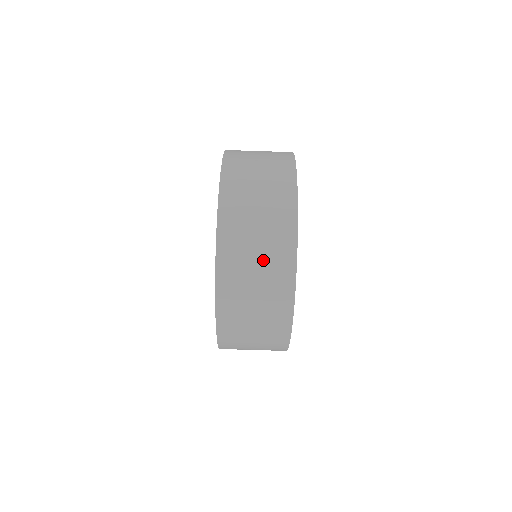
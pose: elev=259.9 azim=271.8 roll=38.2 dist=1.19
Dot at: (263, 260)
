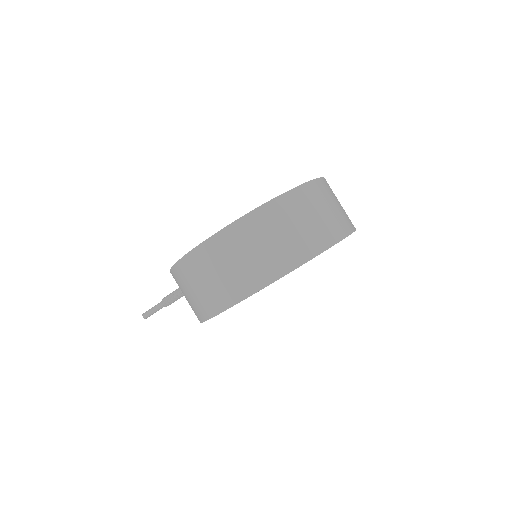
Dot at: (301, 231)
